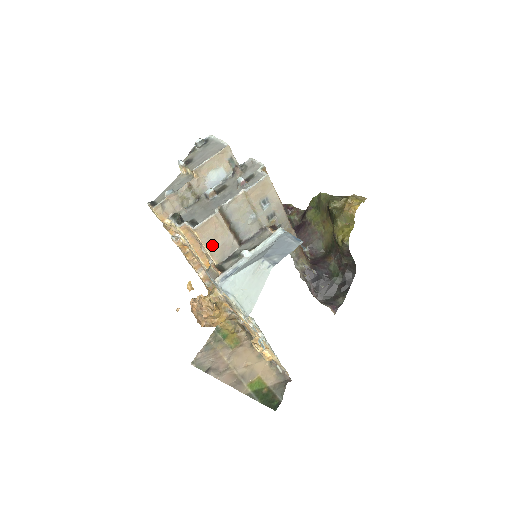
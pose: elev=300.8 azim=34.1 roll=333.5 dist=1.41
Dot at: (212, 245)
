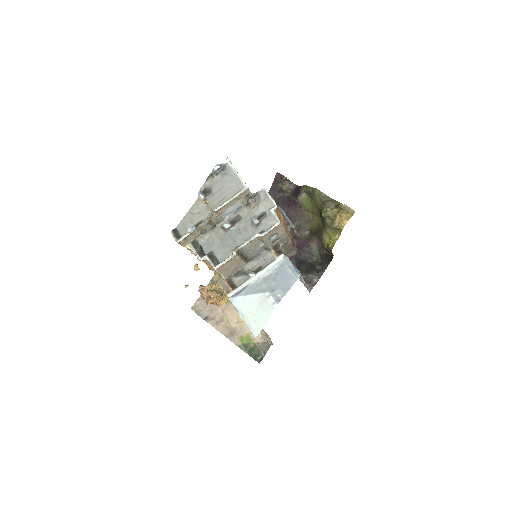
Dot at: (226, 271)
